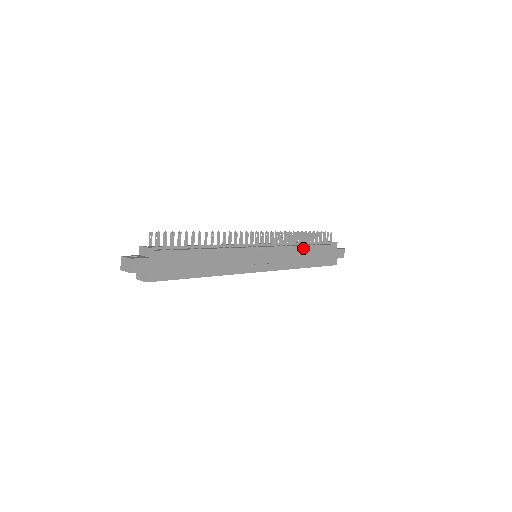
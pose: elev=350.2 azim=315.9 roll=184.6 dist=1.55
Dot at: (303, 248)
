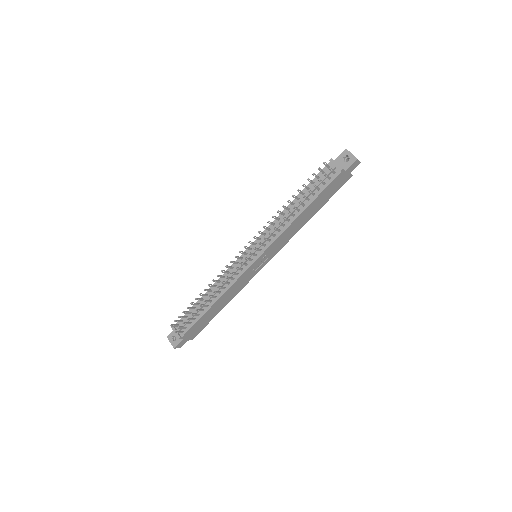
Dot at: (299, 217)
